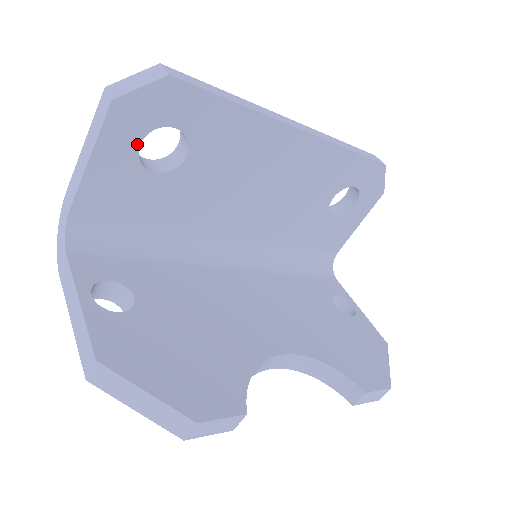
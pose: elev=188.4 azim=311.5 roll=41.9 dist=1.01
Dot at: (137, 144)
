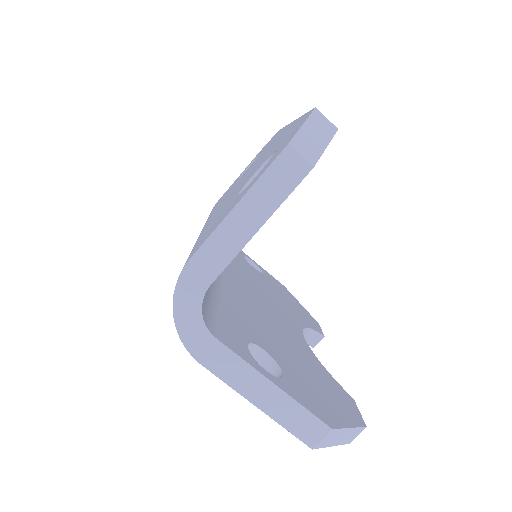
Dot at: occluded
